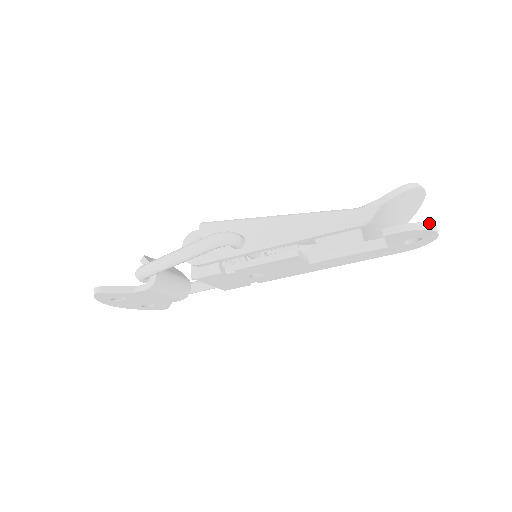
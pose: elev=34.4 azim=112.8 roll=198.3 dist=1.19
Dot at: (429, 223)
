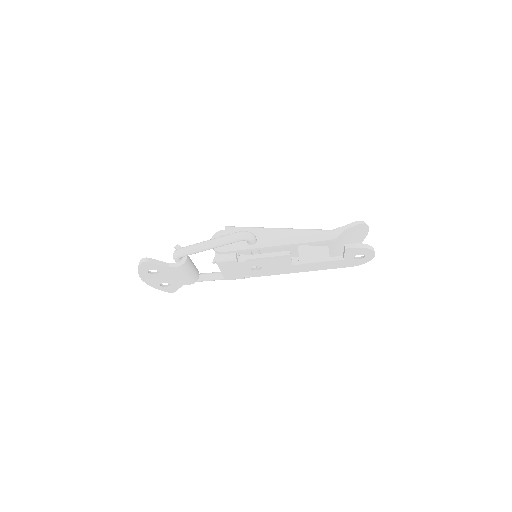
Dot at: (371, 246)
